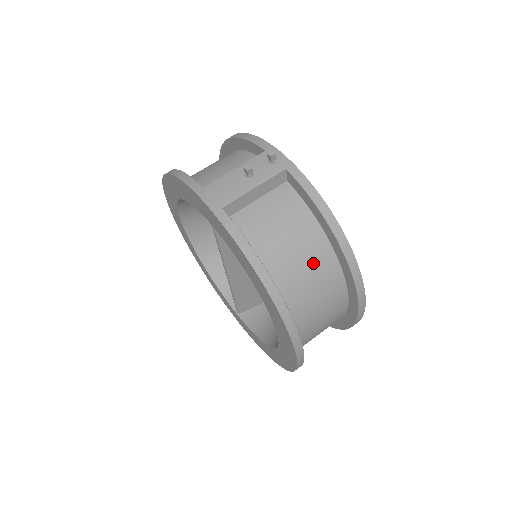
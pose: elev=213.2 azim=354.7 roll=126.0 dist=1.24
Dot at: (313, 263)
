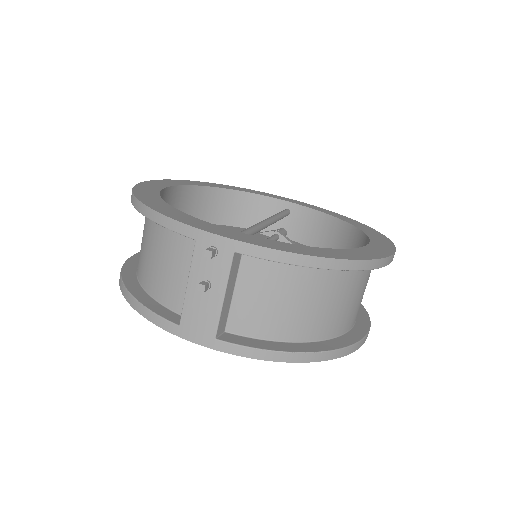
Dot at: (328, 292)
